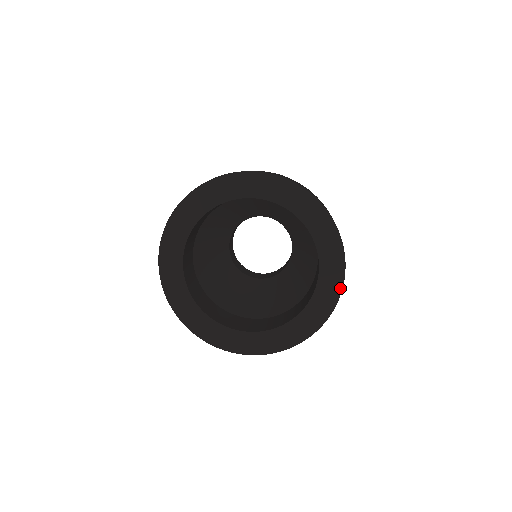
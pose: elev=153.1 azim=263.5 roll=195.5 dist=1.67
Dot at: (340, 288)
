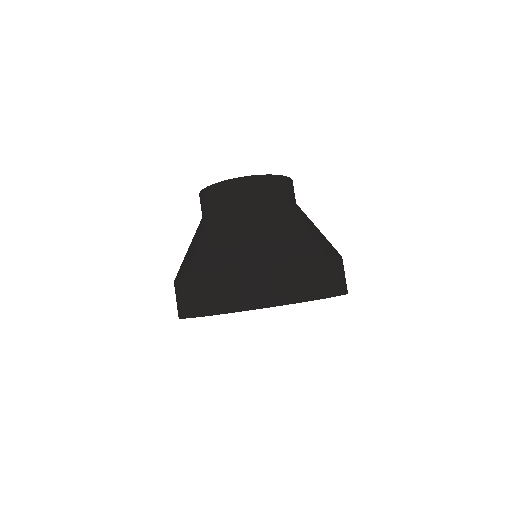
Dot at: occluded
